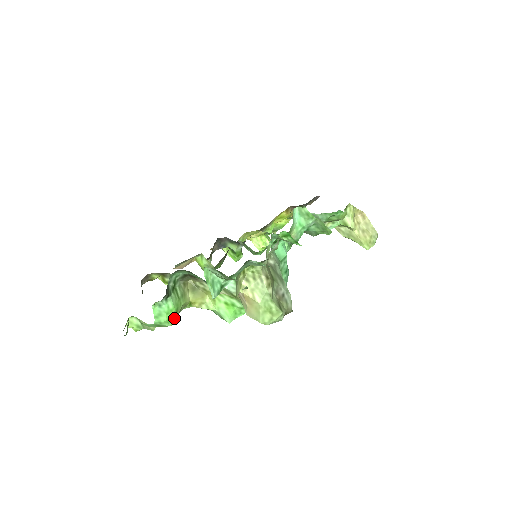
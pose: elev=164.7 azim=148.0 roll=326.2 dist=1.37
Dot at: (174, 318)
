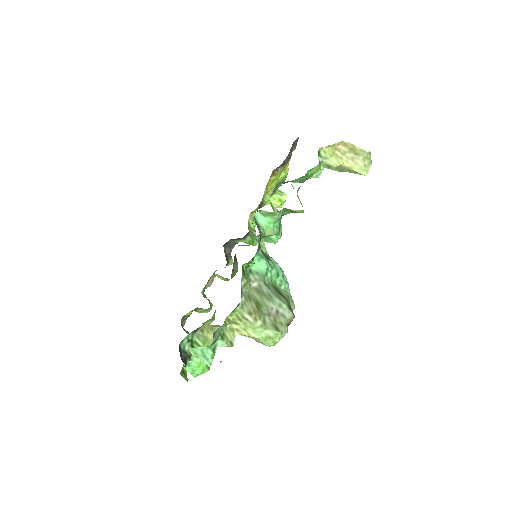
Dot at: occluded
